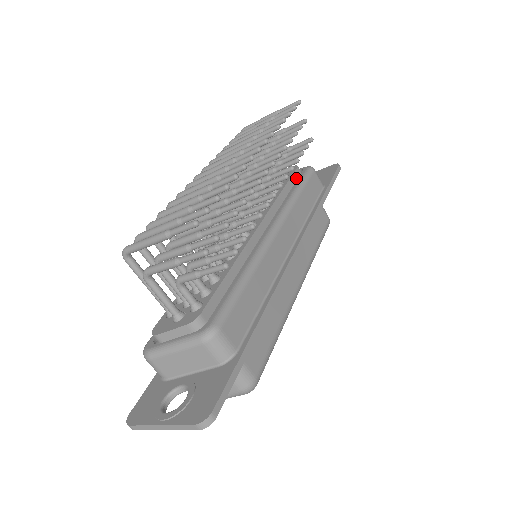
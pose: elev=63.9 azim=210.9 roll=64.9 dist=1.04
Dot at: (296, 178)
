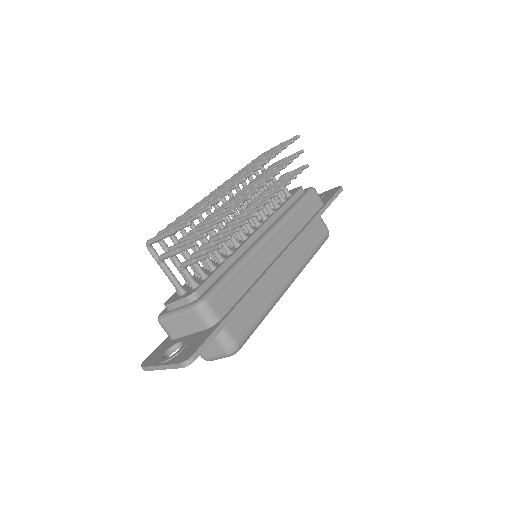
Dot at: (298, 196)
